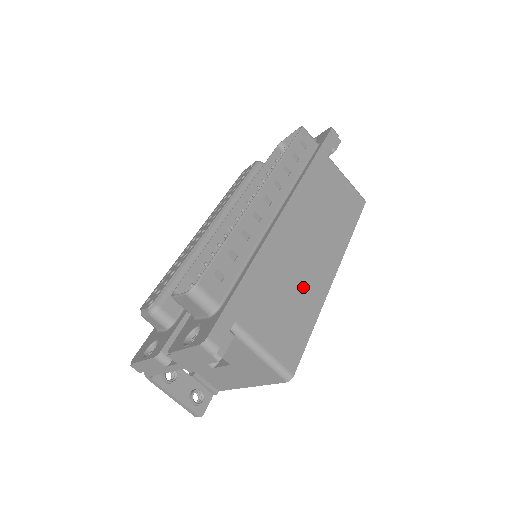
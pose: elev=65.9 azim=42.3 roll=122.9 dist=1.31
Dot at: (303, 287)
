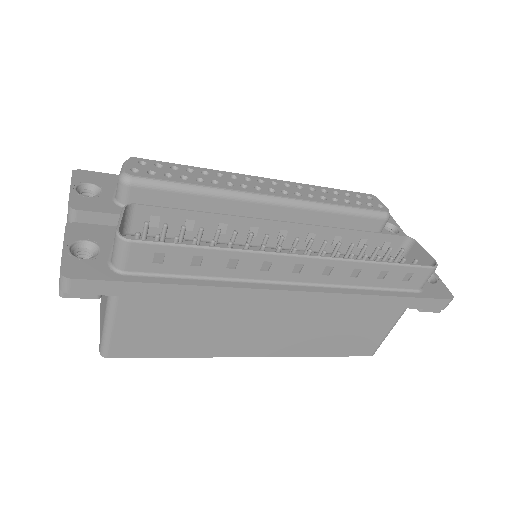
Dot at: (214, 335)
